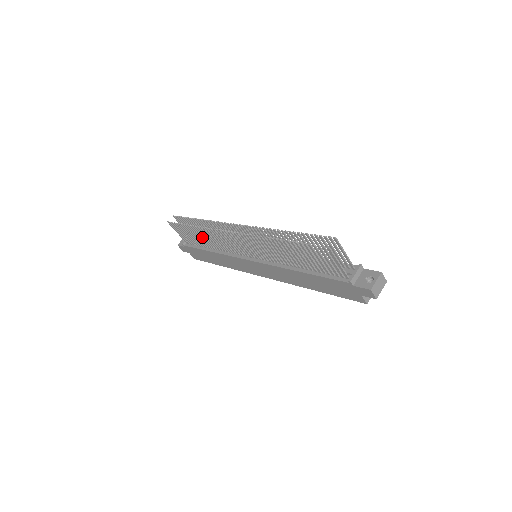
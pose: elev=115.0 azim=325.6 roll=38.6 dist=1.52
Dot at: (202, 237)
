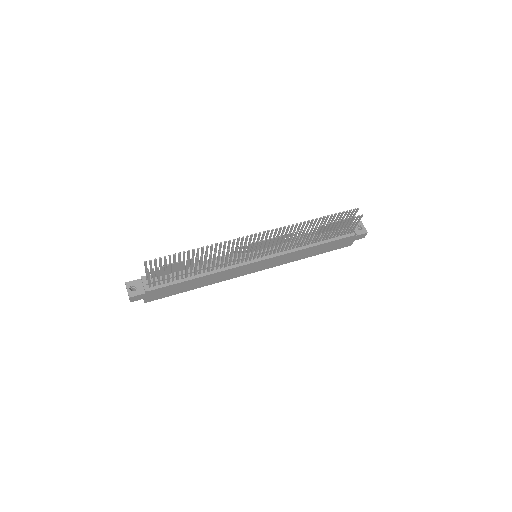
Dot at: (201, 265)
